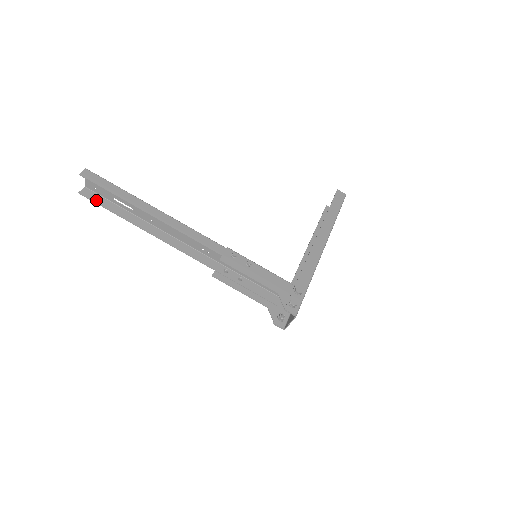
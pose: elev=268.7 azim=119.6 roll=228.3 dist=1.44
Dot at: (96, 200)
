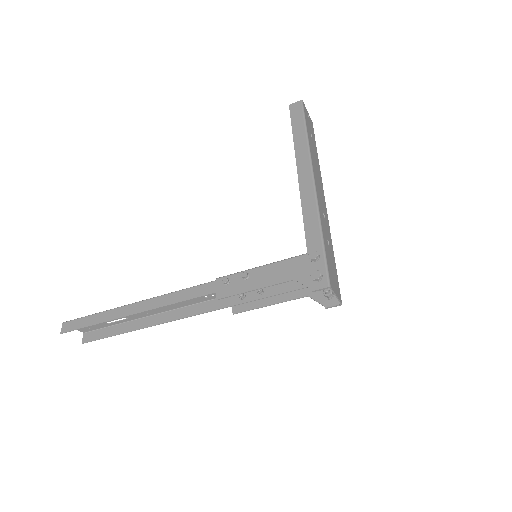
Dot at: (98, 337)
